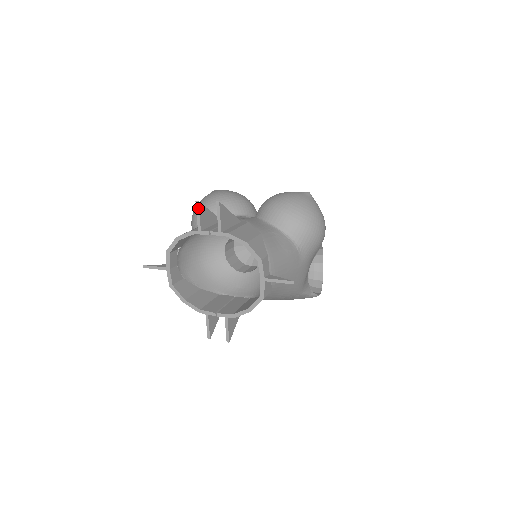
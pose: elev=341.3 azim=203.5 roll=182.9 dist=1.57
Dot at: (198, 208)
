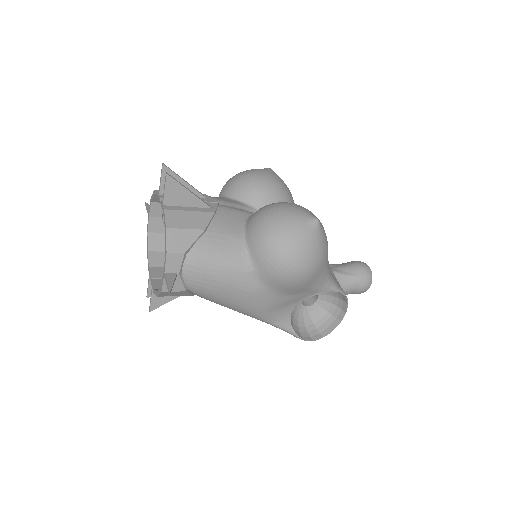
Dot at: (162, 171)
